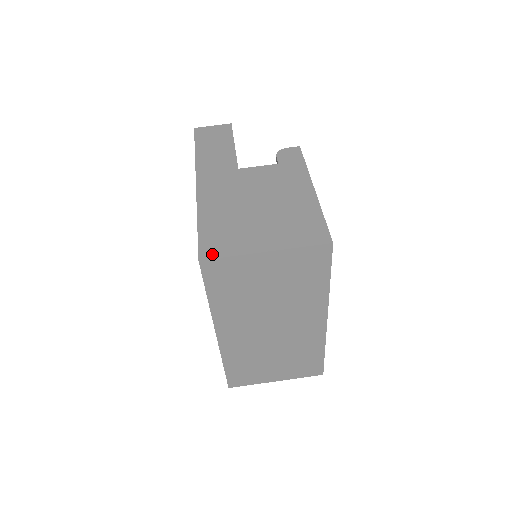
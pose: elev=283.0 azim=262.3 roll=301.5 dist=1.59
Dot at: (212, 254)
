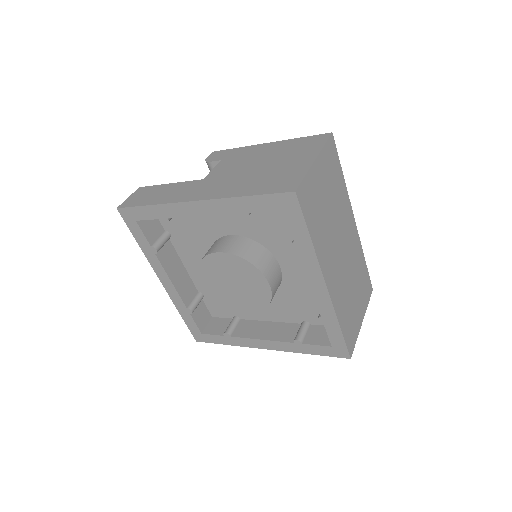
Dot at: (294, 185)
